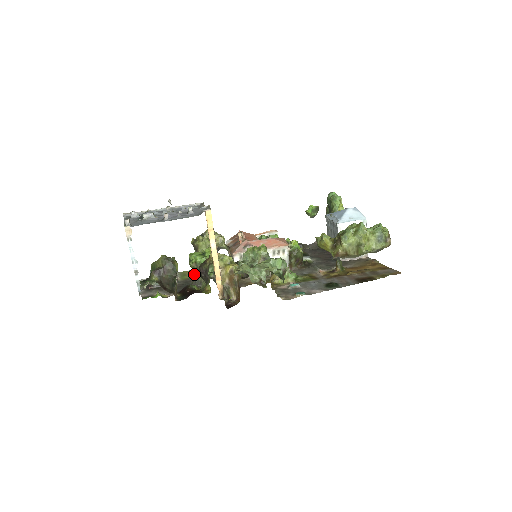
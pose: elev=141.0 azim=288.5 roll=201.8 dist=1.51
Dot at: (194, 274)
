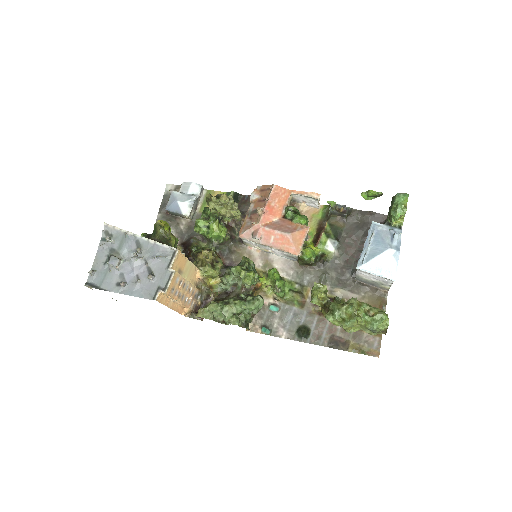
Dot at: occluded
